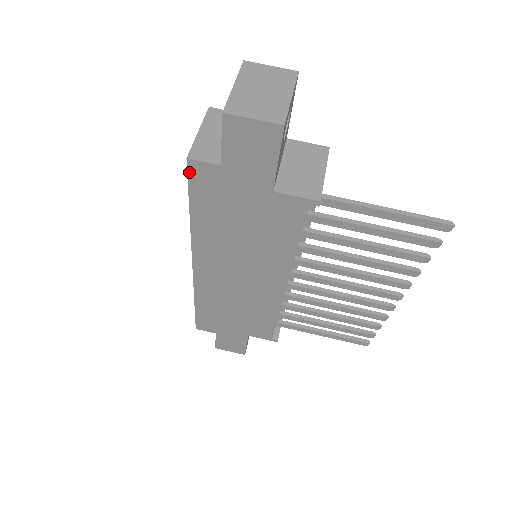
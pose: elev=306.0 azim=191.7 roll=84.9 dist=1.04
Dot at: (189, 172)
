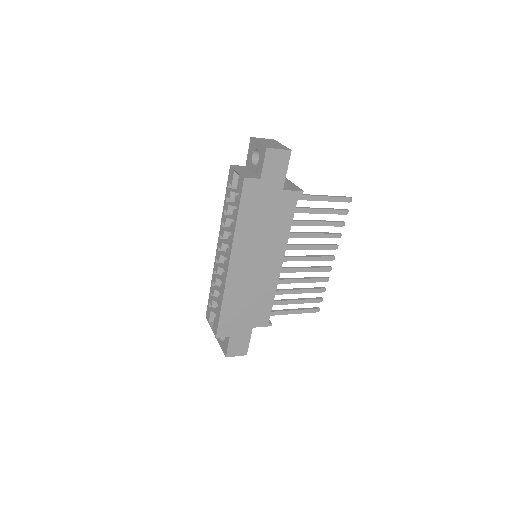
Dot at: (243, 187)
